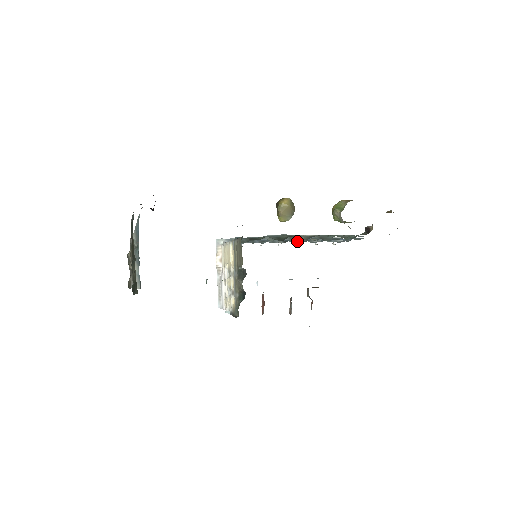
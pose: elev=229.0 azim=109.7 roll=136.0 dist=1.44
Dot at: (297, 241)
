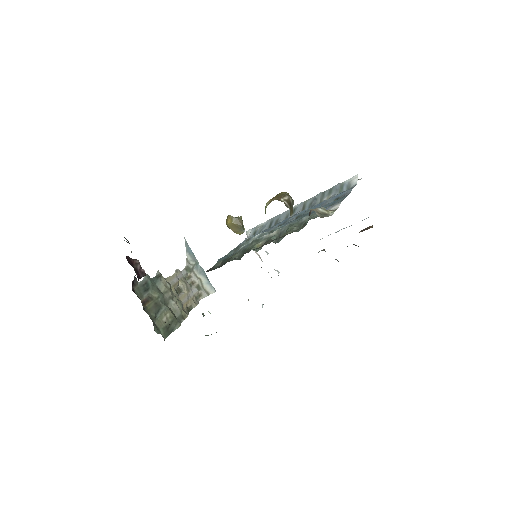
Dot at: (308, 206)
